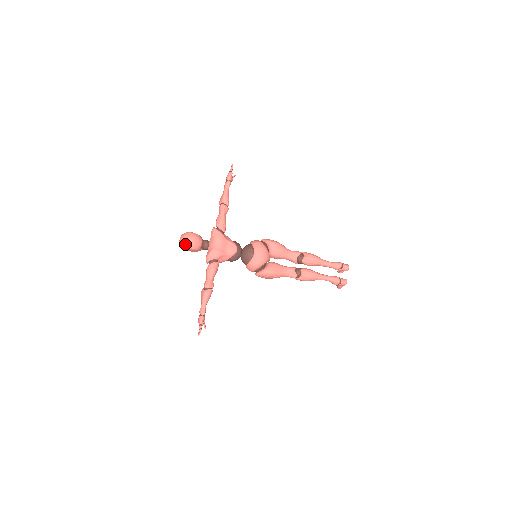
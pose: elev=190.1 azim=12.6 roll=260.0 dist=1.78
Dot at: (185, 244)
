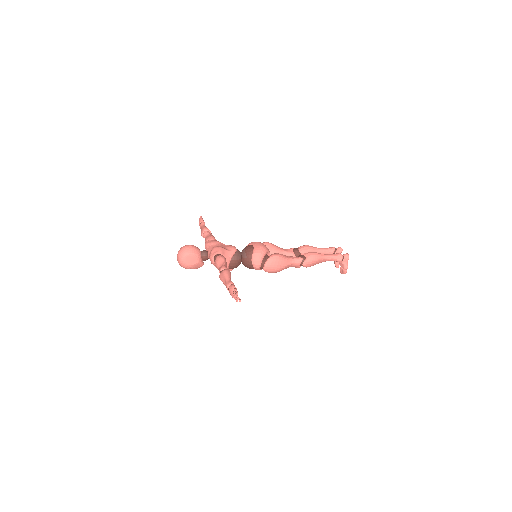
Dot at: (185, 251)
